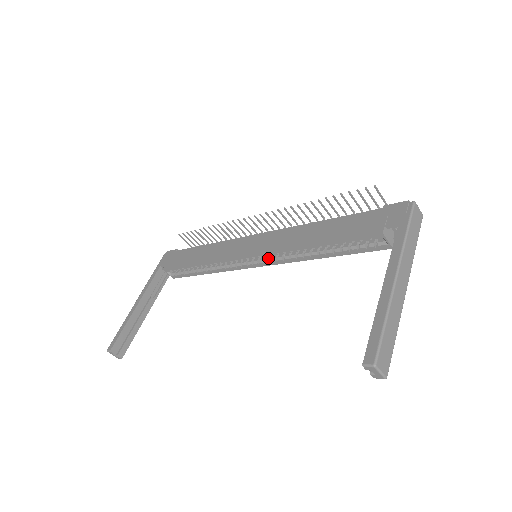
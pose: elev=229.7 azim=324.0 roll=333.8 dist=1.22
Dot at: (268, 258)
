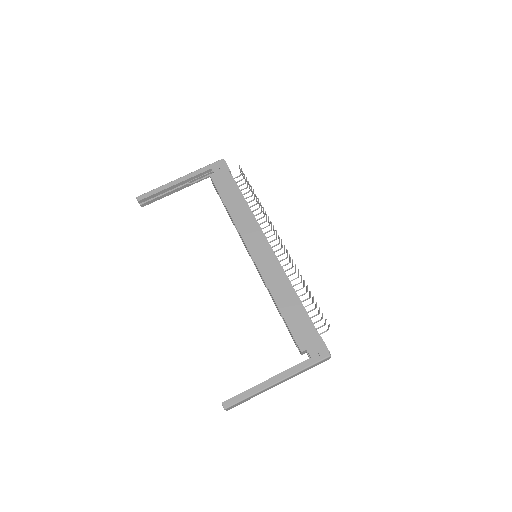
Dot at: occluded
